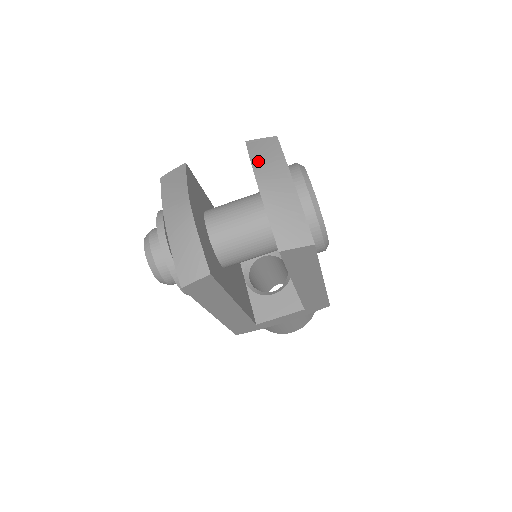
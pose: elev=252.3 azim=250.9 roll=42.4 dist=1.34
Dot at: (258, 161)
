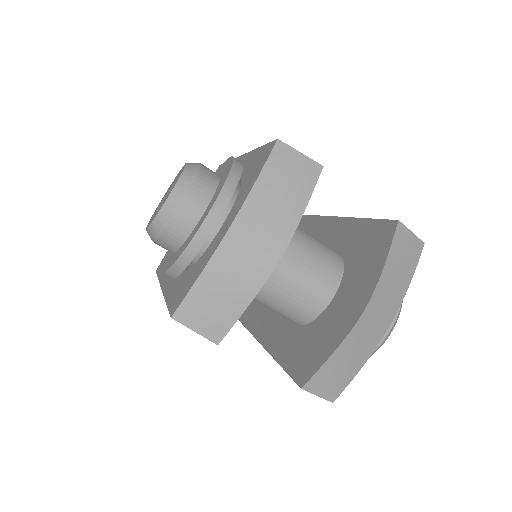
Dot at: (388, 276)
